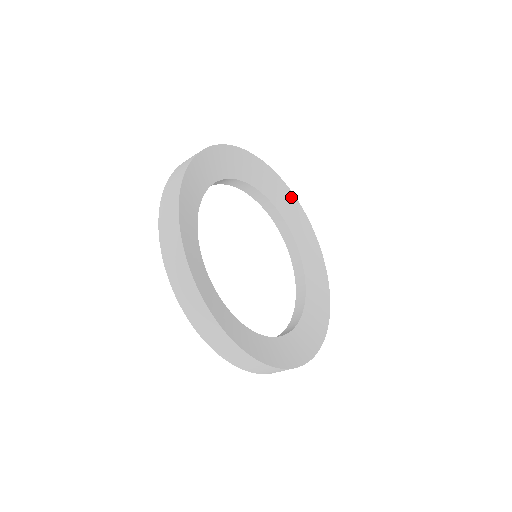
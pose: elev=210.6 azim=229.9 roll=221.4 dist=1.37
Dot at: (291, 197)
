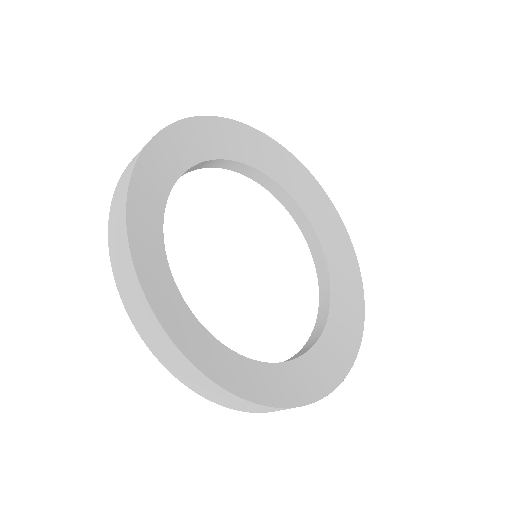
Dot at: (246, 131)
